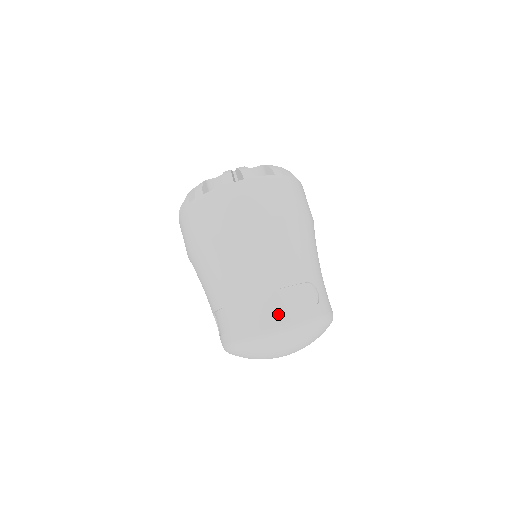
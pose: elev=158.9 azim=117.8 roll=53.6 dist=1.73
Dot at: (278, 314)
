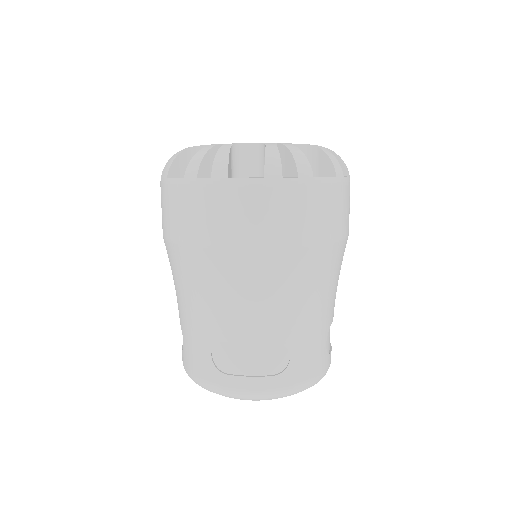
Dot at: (218, 370)
